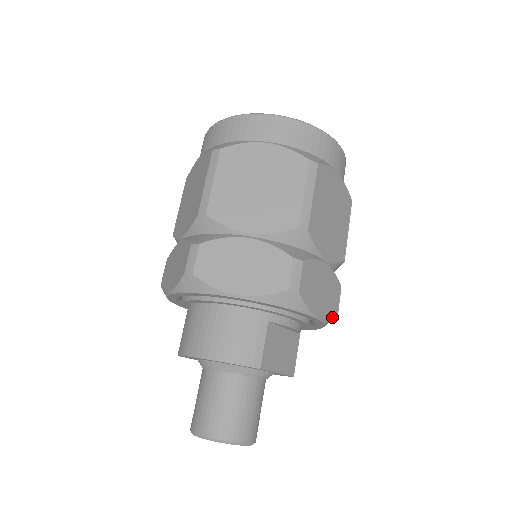
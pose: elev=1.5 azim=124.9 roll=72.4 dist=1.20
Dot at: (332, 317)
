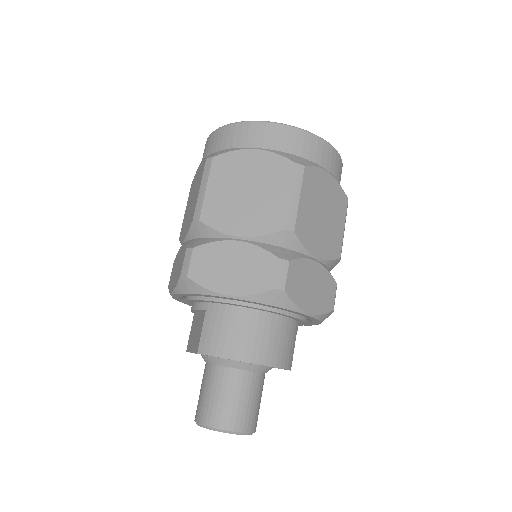
Dot at: occluded
